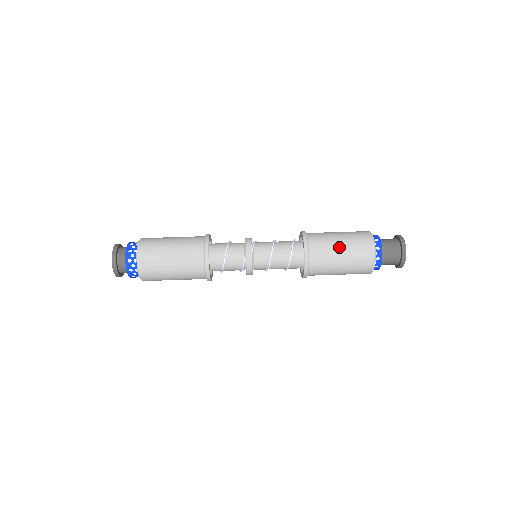
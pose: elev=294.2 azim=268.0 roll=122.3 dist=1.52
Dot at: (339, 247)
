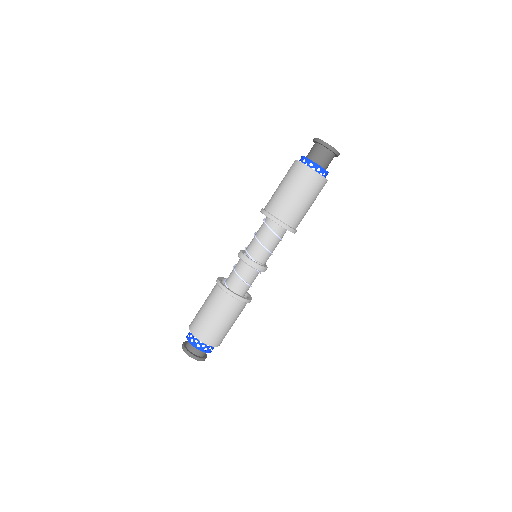
Dot at: (299, 200)
